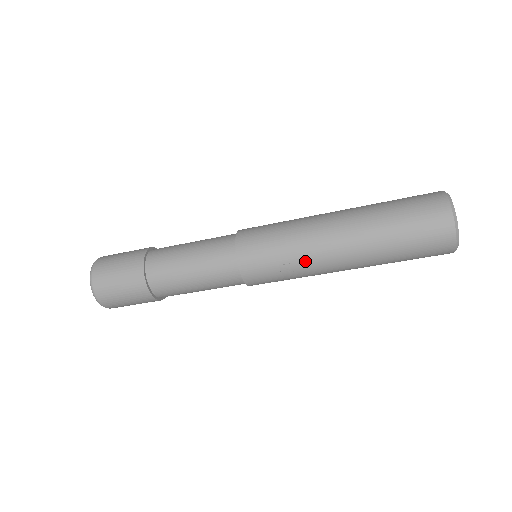
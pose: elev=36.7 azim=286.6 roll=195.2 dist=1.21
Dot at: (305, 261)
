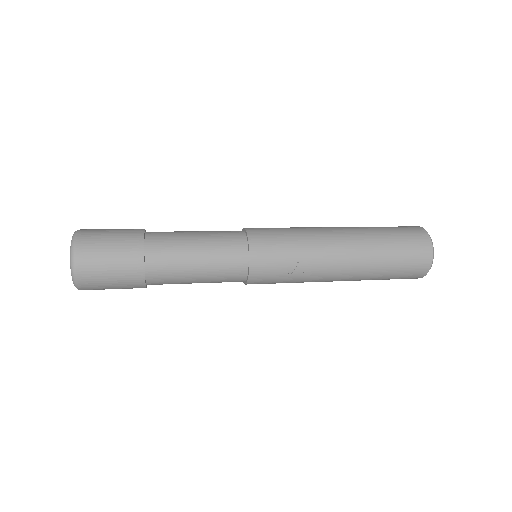
Dot at: (312, 262)
